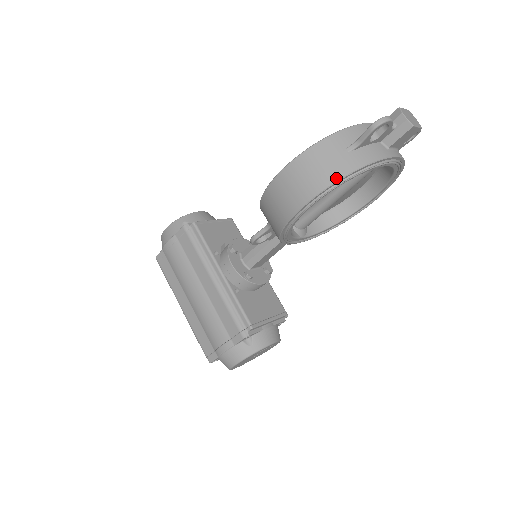
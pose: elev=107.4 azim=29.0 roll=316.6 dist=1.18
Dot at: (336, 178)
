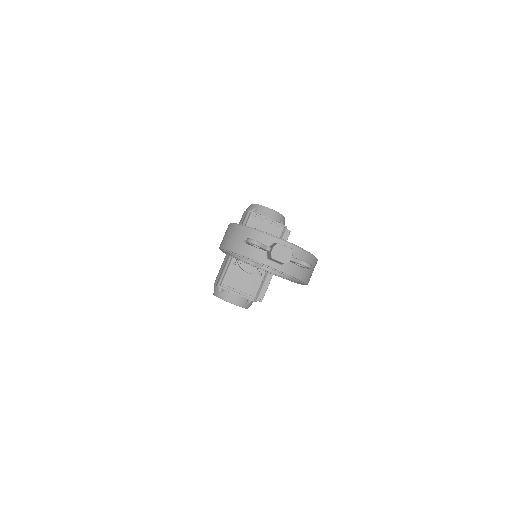
Dot at: (228, 248)
